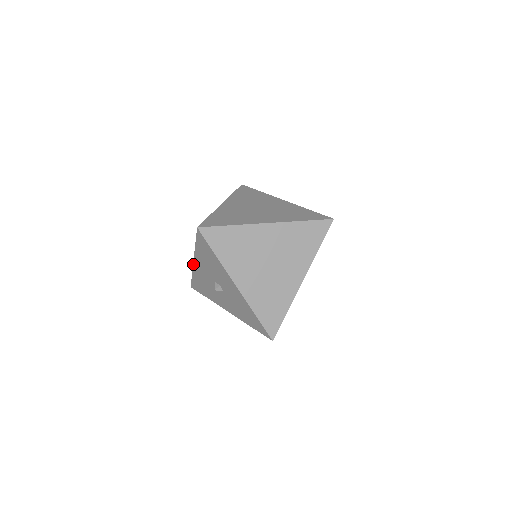
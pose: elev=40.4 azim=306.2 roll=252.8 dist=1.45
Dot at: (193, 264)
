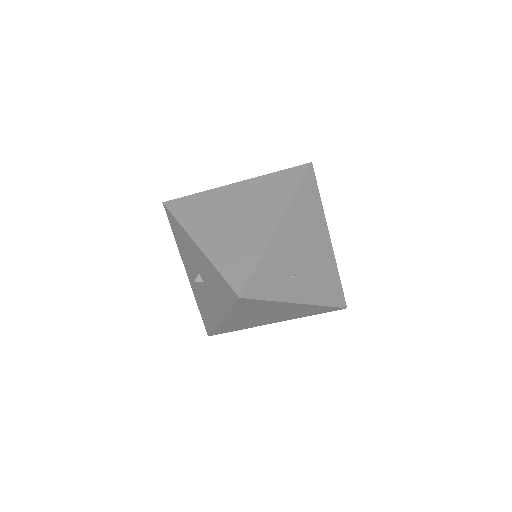
Dot at: (189, 279)
